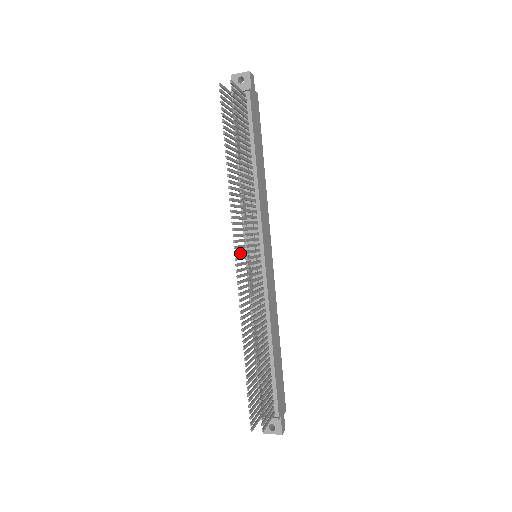
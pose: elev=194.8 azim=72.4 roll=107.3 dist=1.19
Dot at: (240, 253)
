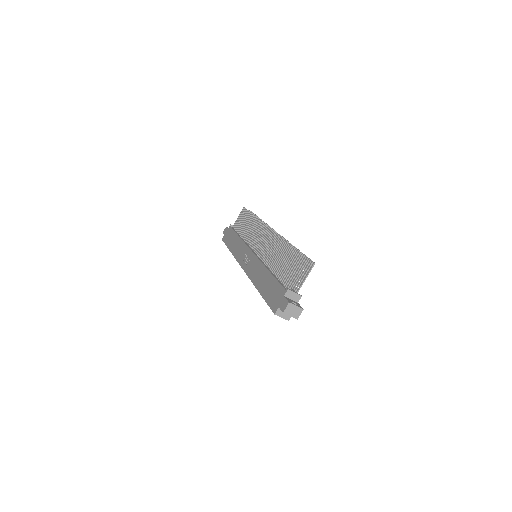
Dot at: (263, 234)
